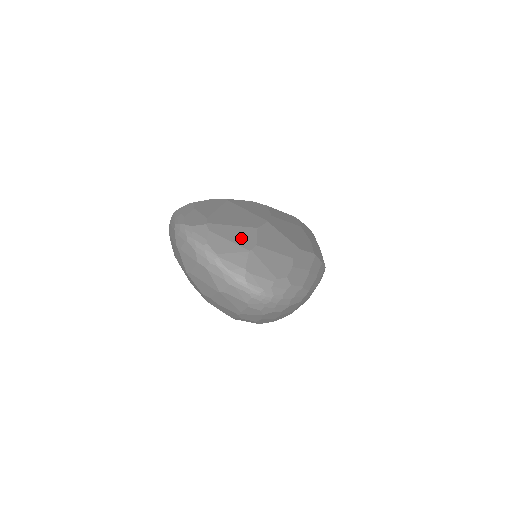
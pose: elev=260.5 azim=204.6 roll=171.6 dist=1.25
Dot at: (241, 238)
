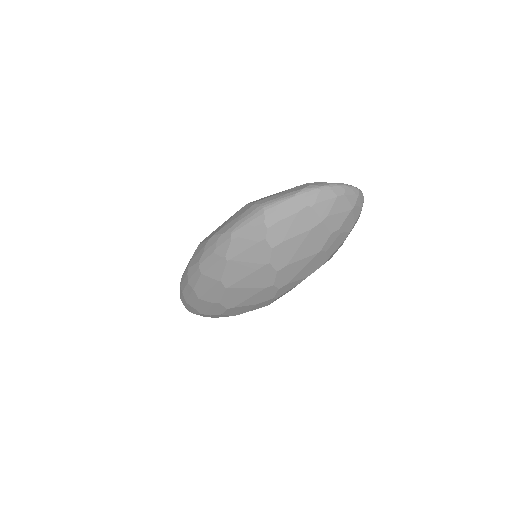
Dot at: occluded
